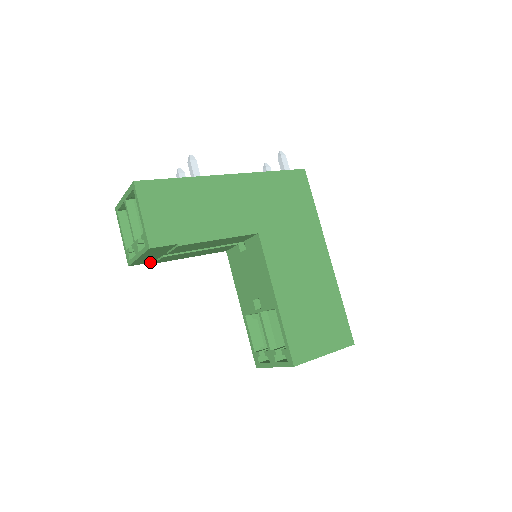
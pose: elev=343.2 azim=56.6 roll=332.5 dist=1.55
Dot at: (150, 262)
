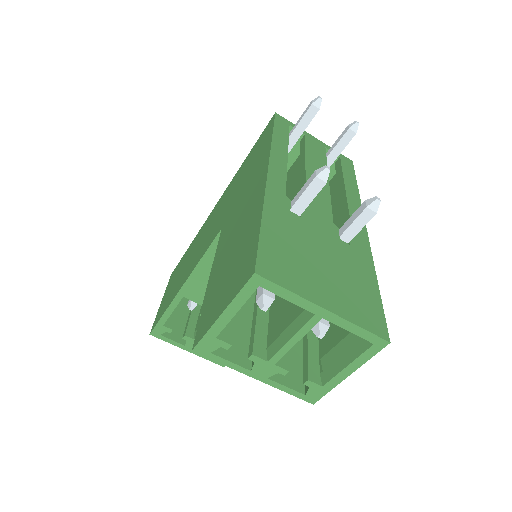
Dot at: (201, 318)
